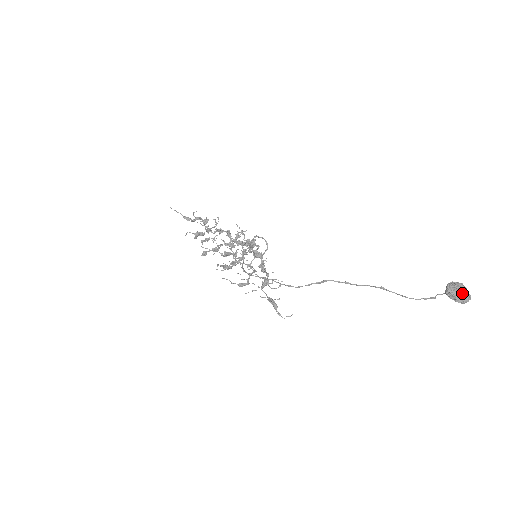
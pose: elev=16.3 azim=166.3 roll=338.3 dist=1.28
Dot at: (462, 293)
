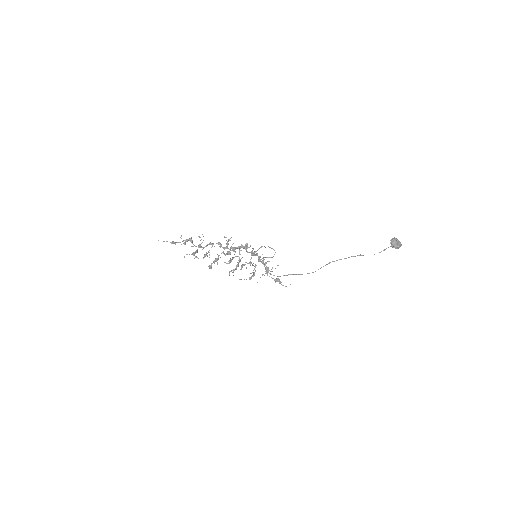
Dot at: (399, 244)
